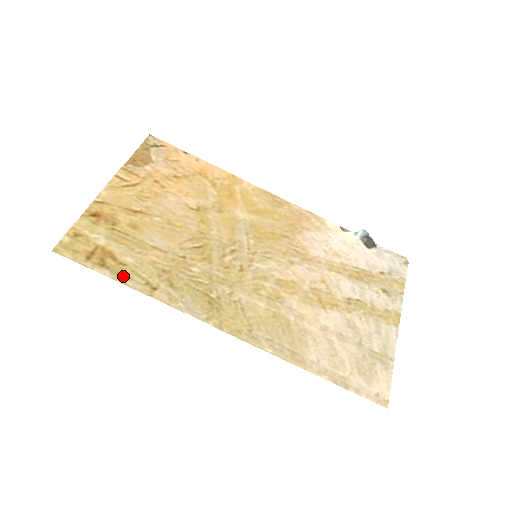
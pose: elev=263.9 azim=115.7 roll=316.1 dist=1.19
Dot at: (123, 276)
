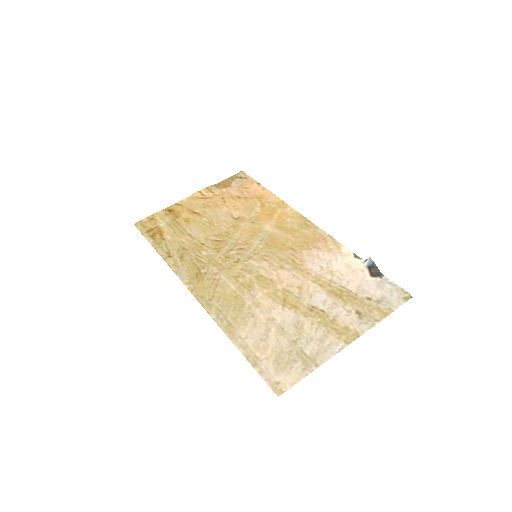
Dot at: (158, 245)
